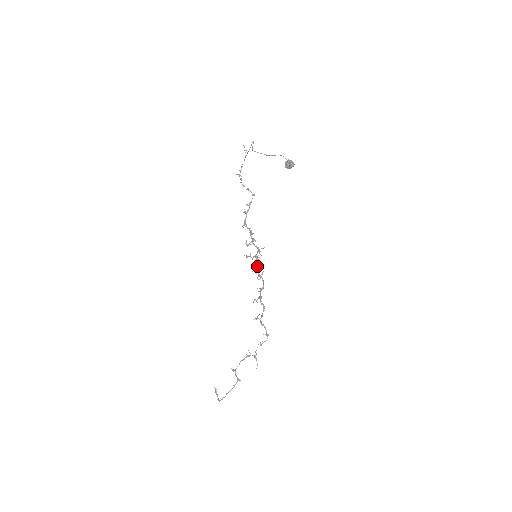
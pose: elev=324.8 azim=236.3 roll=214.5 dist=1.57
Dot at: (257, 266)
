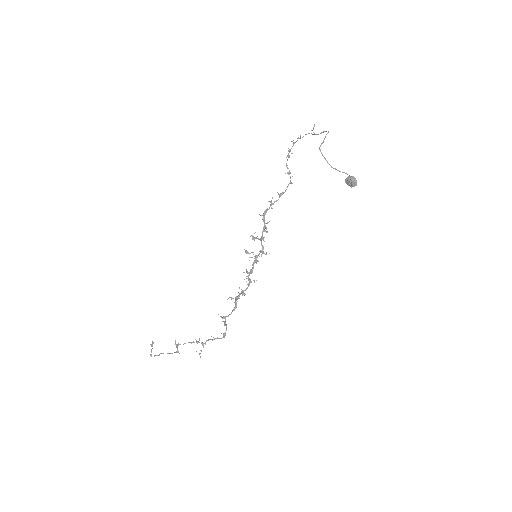
Dot at: (251, 269)
